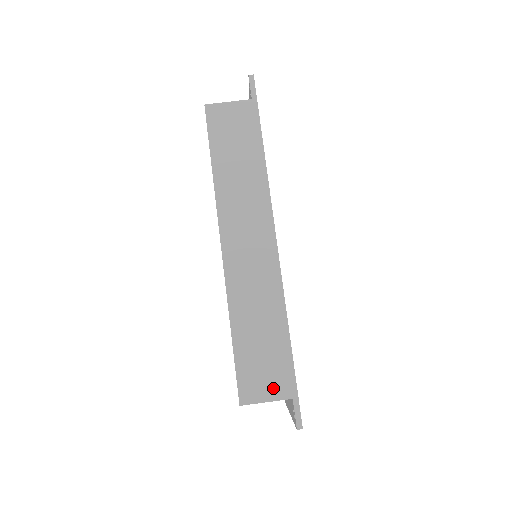
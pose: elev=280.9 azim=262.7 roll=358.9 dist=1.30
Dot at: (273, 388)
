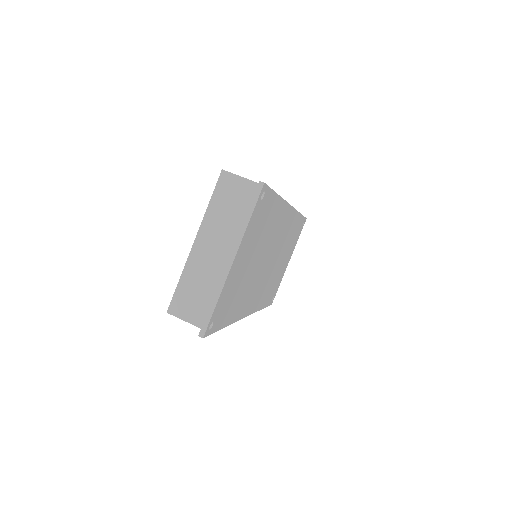
Dot at: occluded
